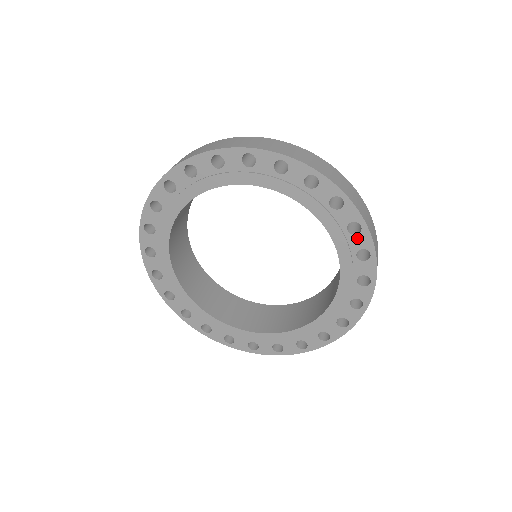
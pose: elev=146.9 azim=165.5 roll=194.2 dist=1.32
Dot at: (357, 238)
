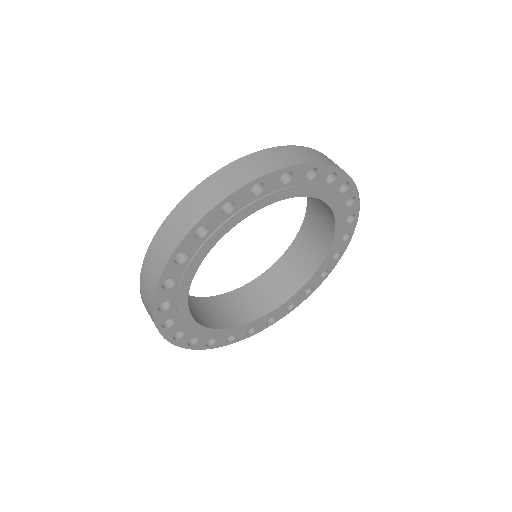
Dot at: (346, 193)
